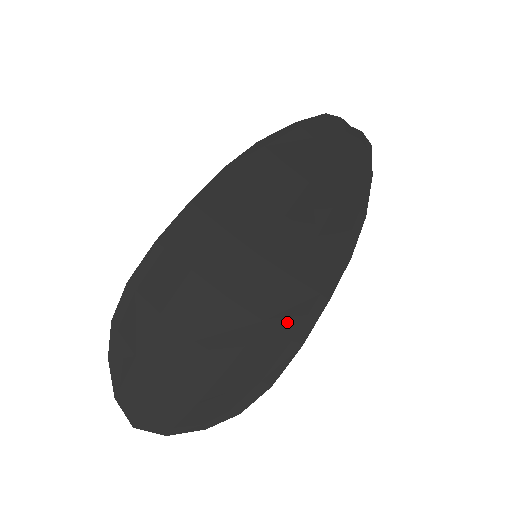
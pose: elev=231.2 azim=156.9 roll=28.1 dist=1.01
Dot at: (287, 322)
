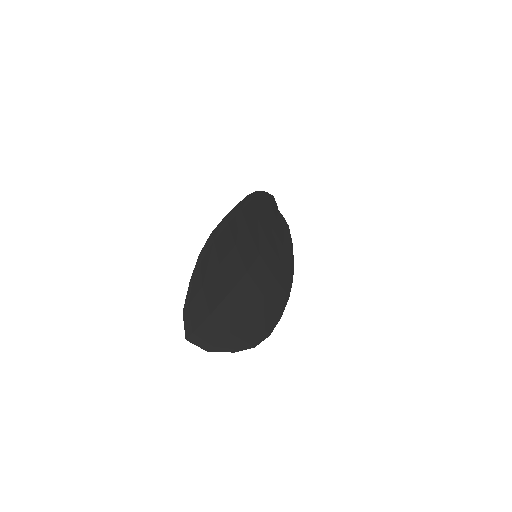
Dot at: (274, 301)
